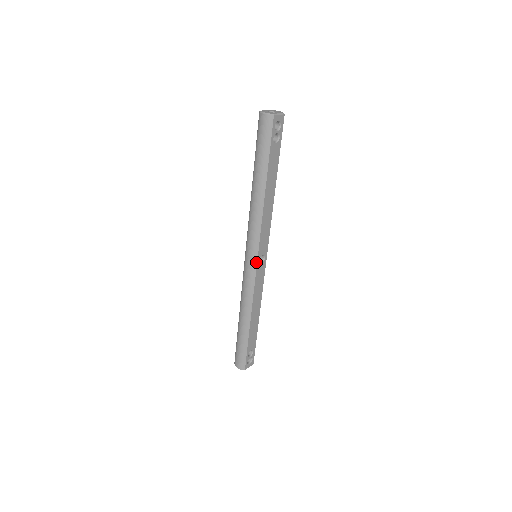
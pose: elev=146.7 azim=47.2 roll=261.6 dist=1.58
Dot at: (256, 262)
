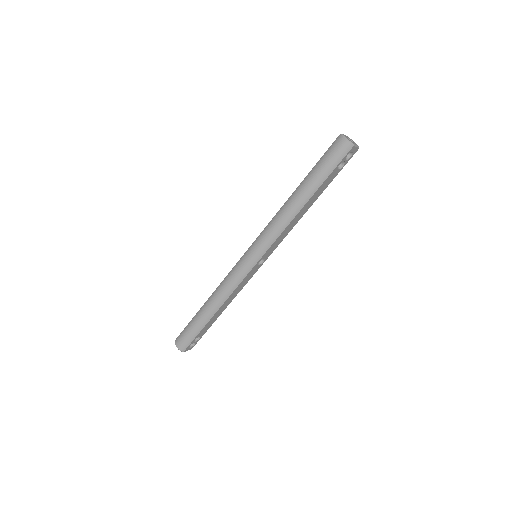
Dot at: (256, 263)
